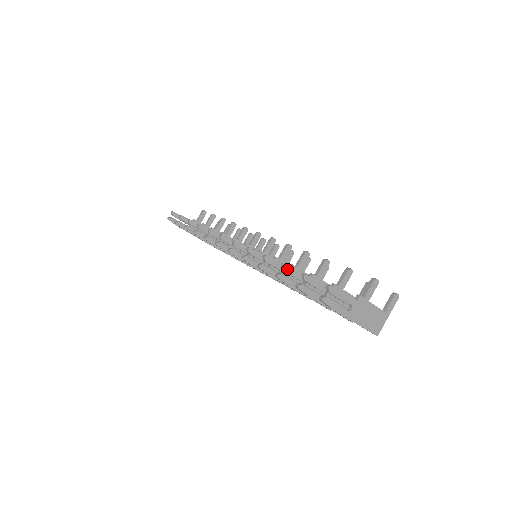
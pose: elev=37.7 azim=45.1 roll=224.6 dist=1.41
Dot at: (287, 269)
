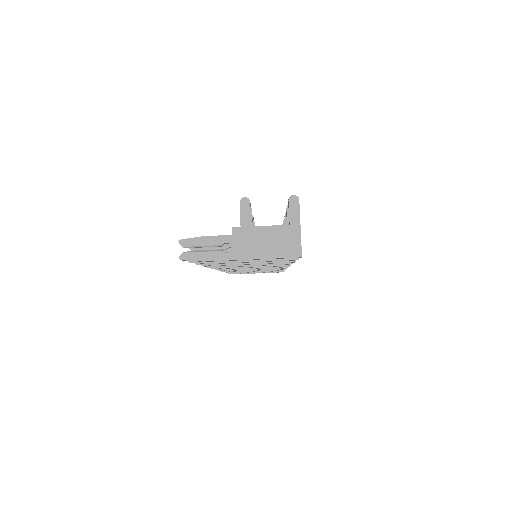
Dot at: occluded
